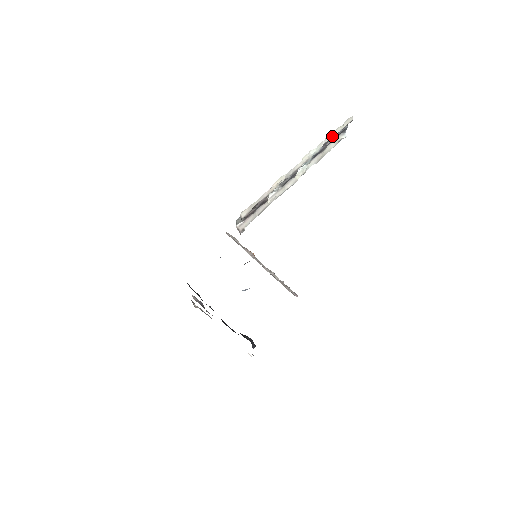
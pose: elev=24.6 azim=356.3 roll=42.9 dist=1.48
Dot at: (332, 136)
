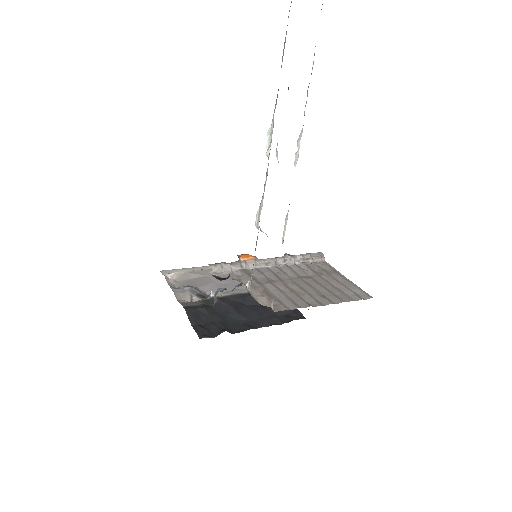
Dot at: occluded
